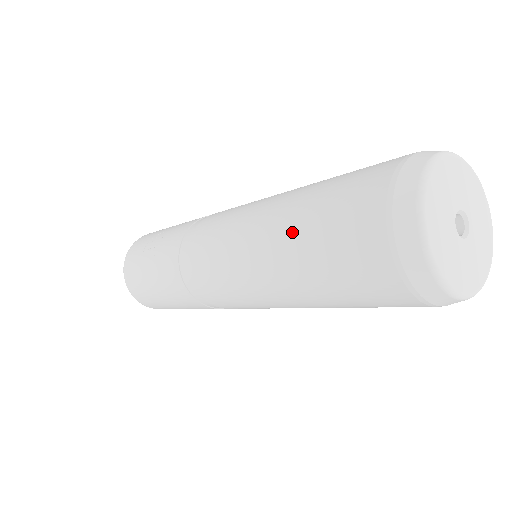
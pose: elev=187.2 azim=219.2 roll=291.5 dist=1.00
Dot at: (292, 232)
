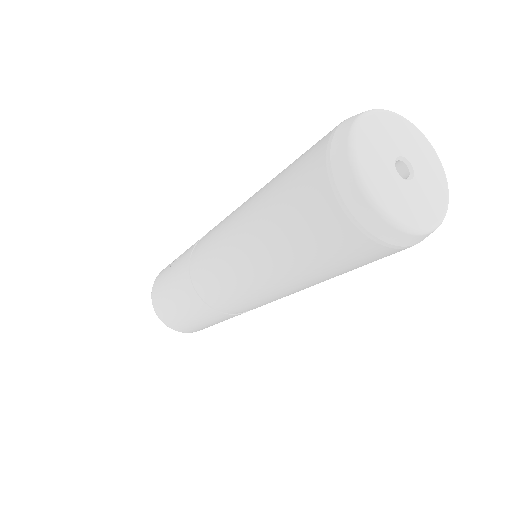
Dot at: (270, 185)
